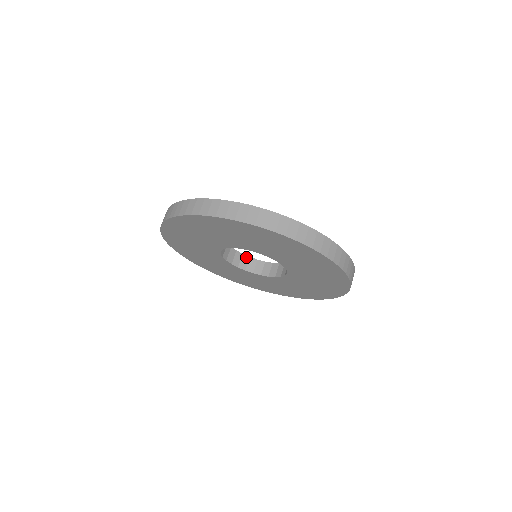
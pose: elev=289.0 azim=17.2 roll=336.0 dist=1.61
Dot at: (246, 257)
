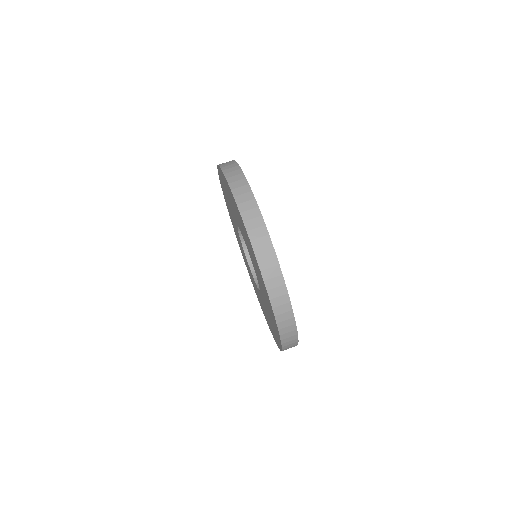
Dot at: occluded
